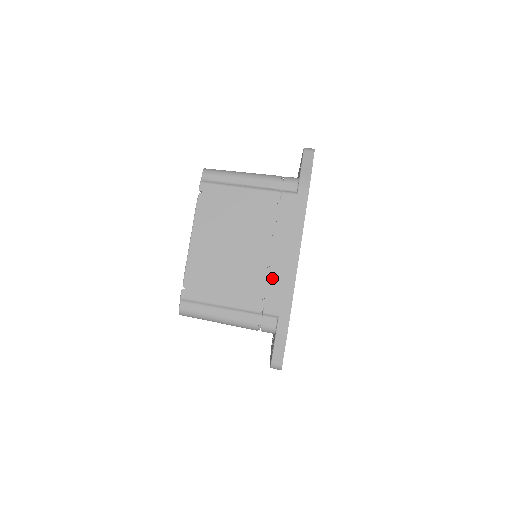
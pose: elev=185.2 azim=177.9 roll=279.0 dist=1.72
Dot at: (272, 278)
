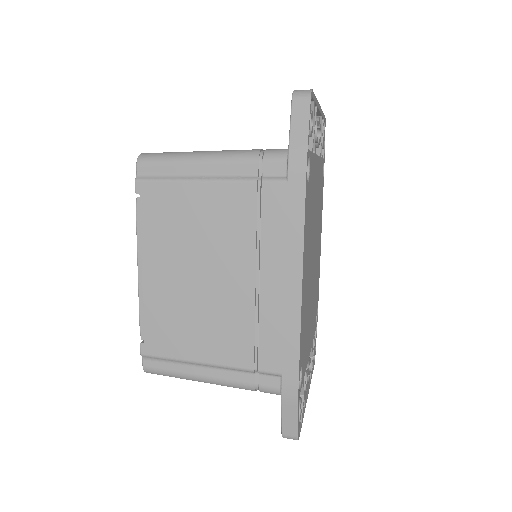
Dot at: (264, 320)
